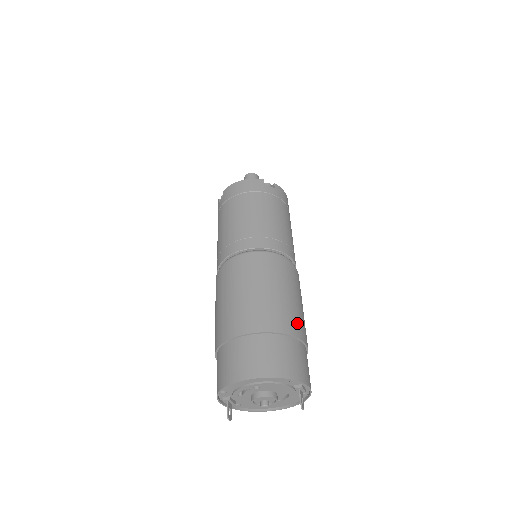
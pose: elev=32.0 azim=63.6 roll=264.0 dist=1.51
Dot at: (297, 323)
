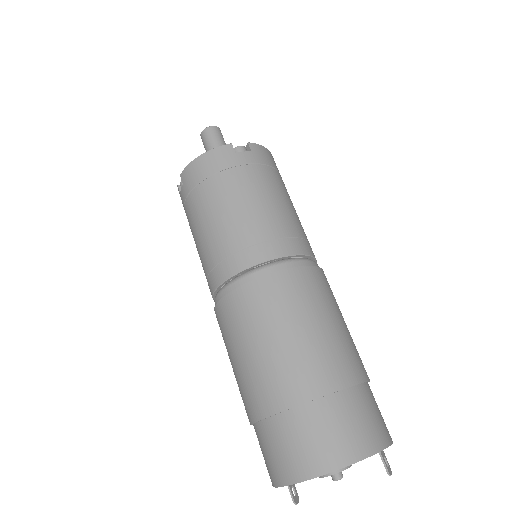
Dot at: (349, 360)
